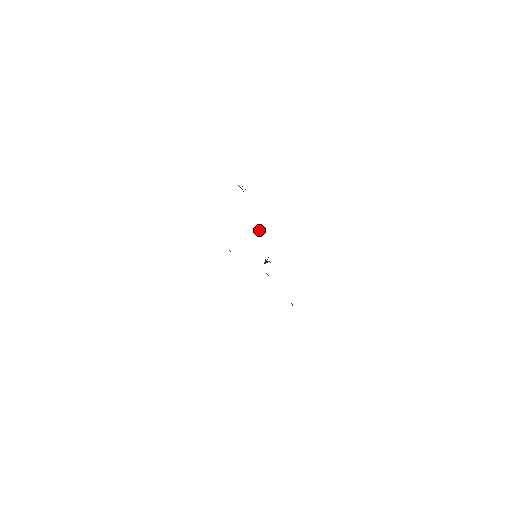
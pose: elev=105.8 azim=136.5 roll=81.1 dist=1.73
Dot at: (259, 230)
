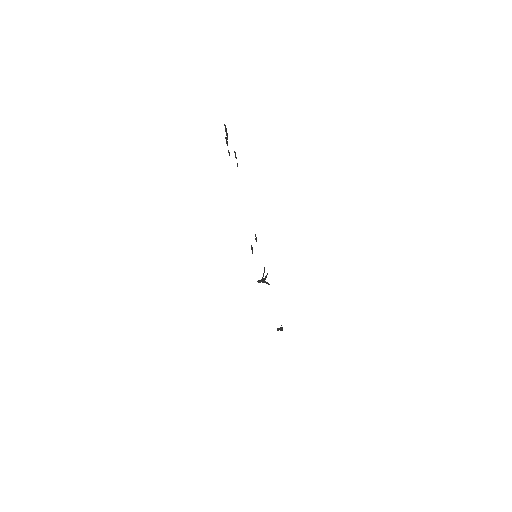
Dot at: occluded
